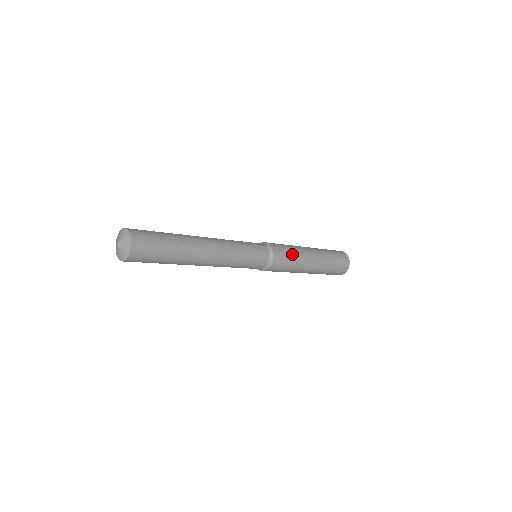
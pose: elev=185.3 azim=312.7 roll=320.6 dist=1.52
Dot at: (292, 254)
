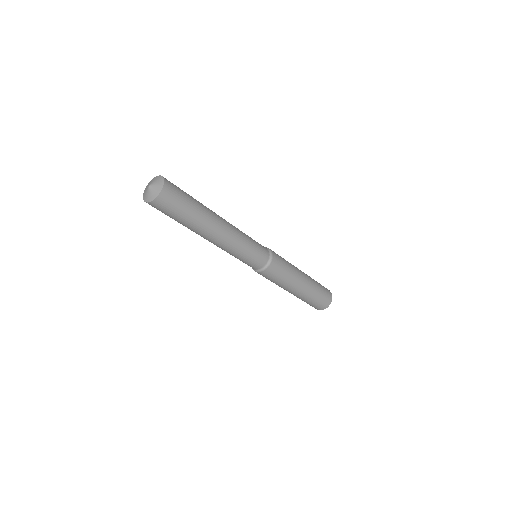
Dot at: (285, 260)
